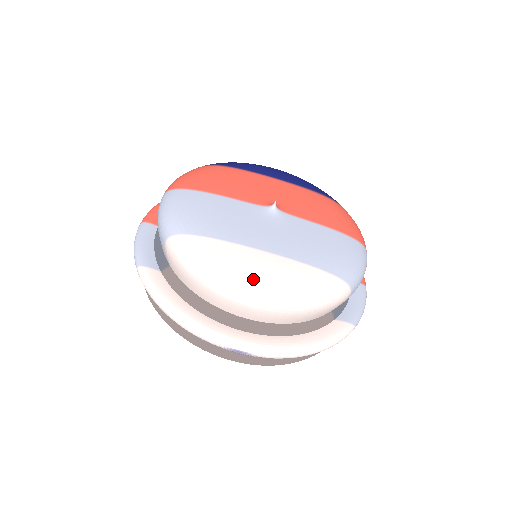
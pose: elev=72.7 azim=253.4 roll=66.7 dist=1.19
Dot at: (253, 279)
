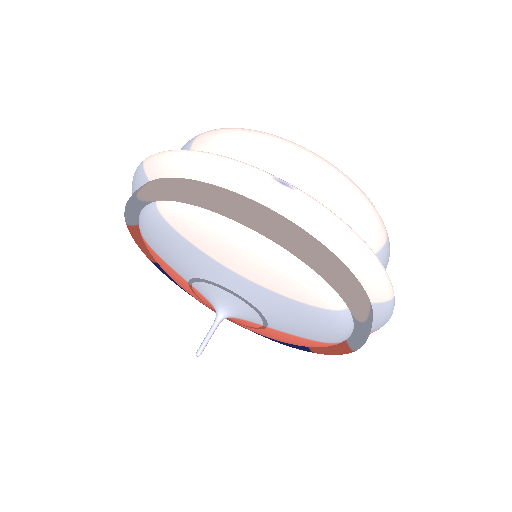
Dot at: occluded
